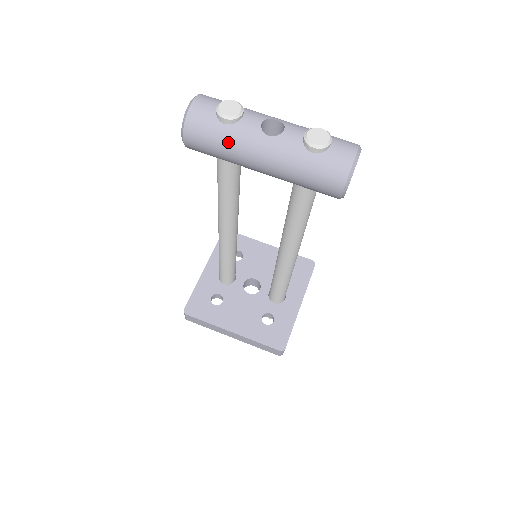
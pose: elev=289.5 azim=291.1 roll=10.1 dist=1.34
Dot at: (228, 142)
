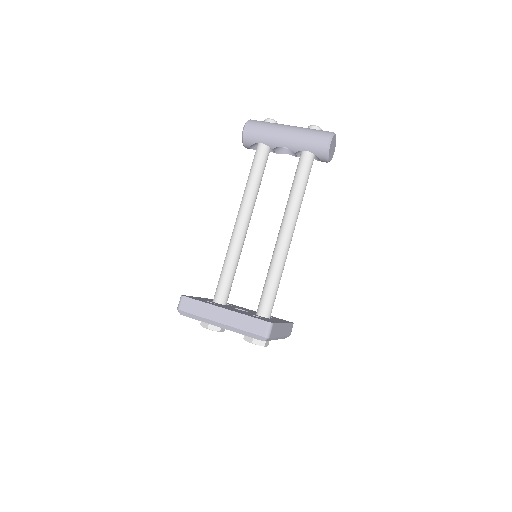
Dot at: (269, 126)
